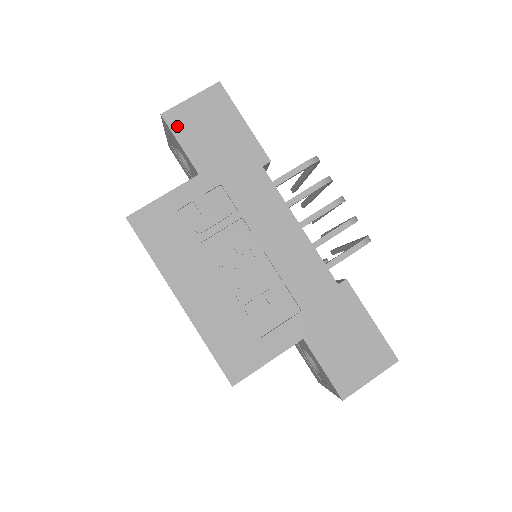
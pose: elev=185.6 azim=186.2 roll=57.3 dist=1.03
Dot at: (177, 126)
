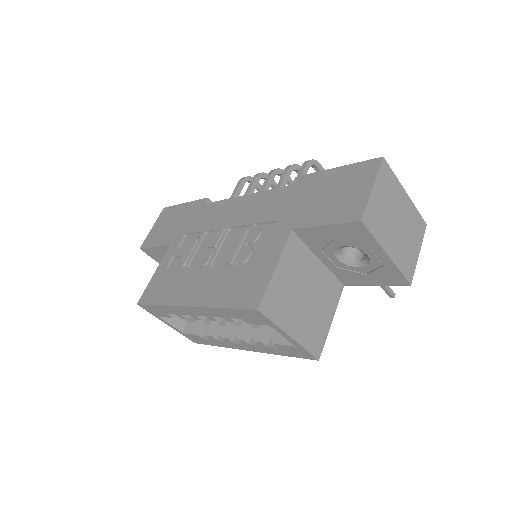
Dot at: (150, 243)
